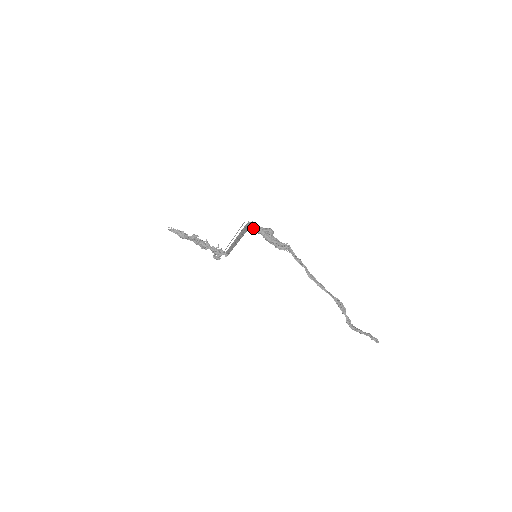
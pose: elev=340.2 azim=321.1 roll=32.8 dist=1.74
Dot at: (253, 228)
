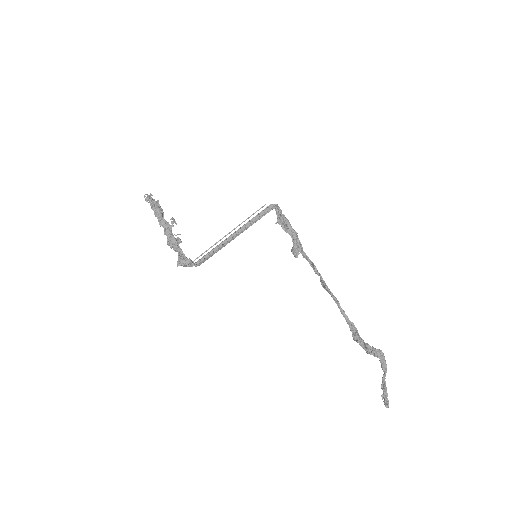
Dot at: (278, 209)
